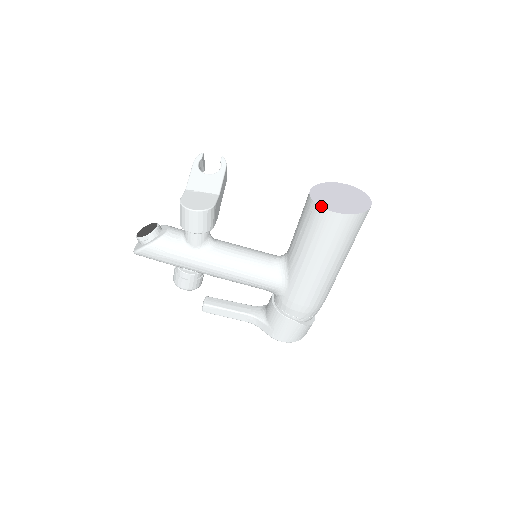
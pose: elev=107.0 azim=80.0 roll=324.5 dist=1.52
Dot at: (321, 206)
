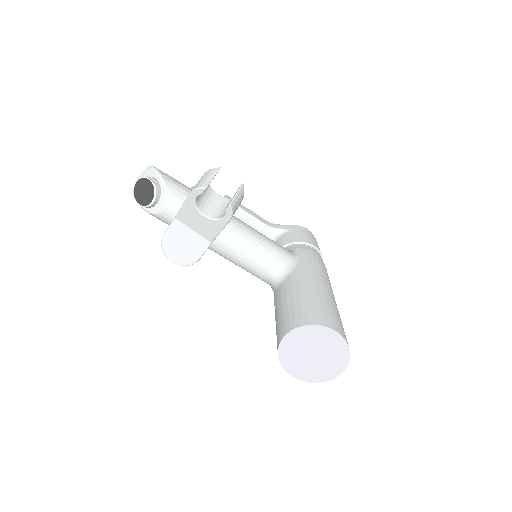
Dot at: (280, 361)
